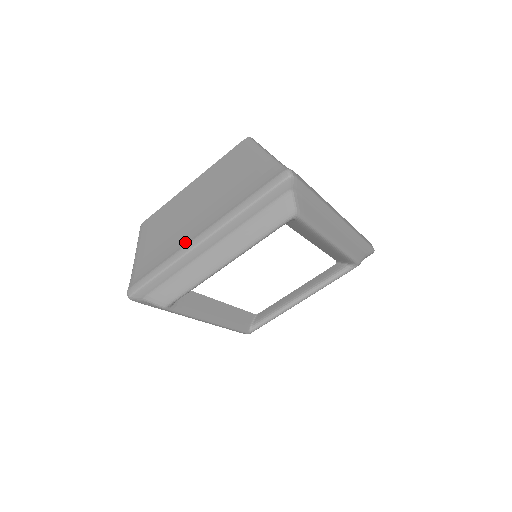
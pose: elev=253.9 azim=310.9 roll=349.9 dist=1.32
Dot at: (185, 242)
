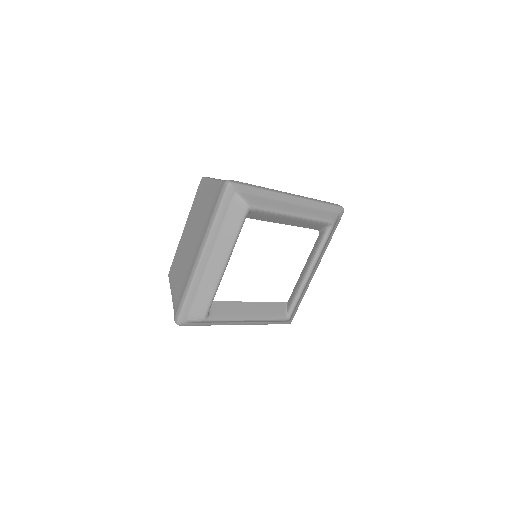
Dot at: (192, 266)
